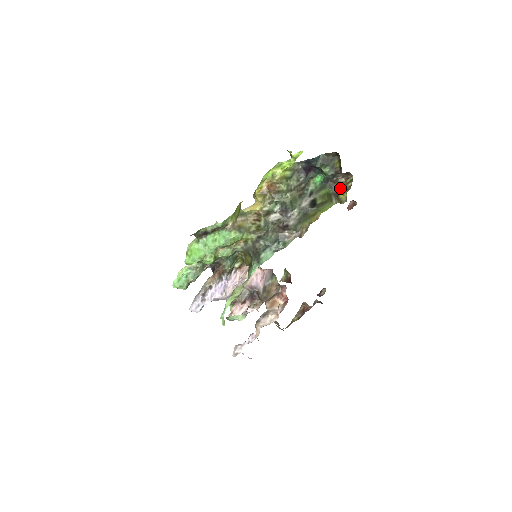
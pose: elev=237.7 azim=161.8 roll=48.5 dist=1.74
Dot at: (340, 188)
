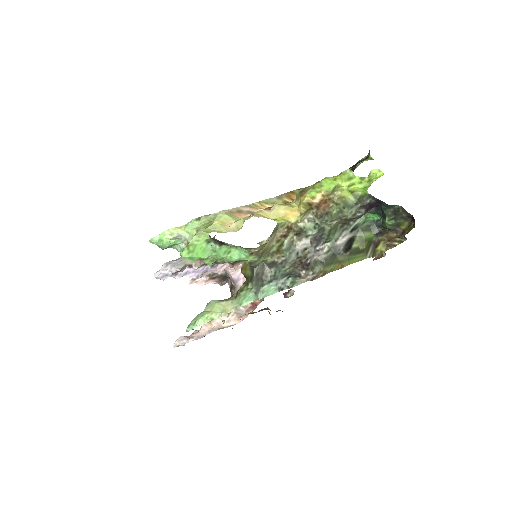
Dot at: (385, 240)
